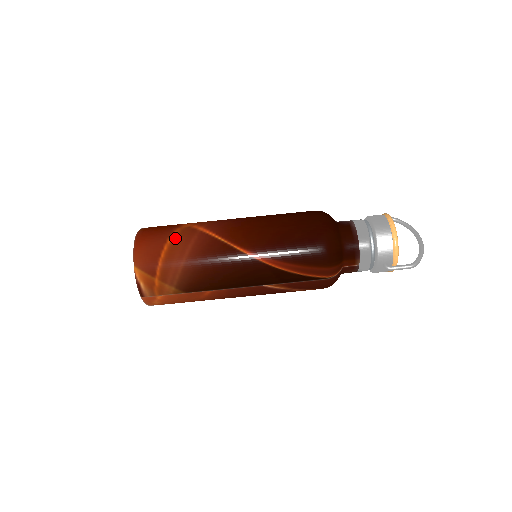
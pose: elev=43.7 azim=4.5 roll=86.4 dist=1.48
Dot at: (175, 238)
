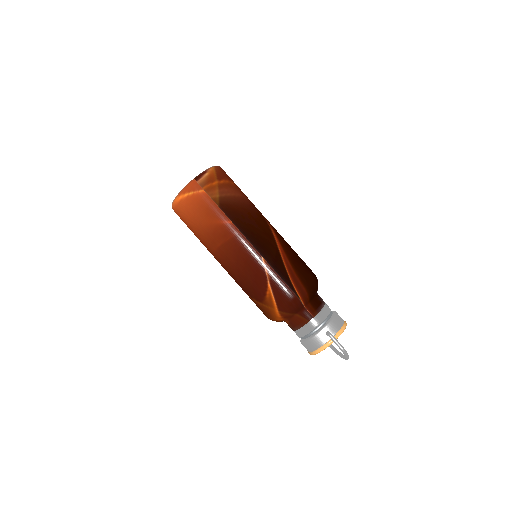
Dot at: occluded
